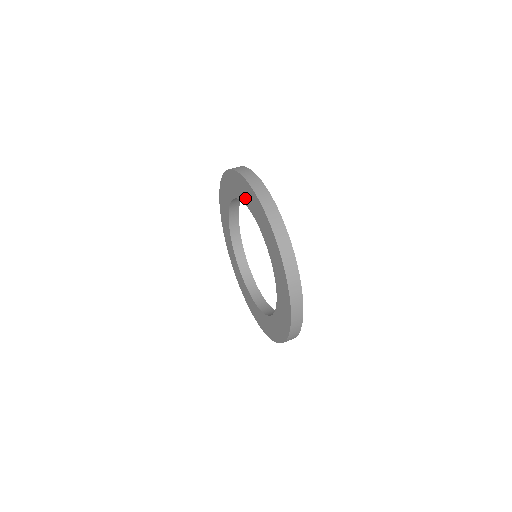
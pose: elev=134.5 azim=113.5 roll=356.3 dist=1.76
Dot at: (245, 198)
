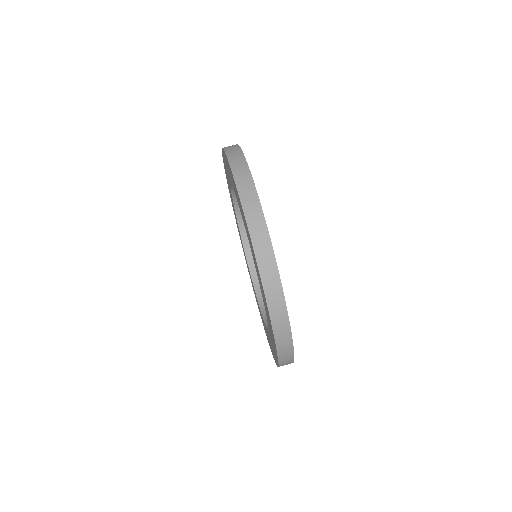
Dot at: (261, 291)
